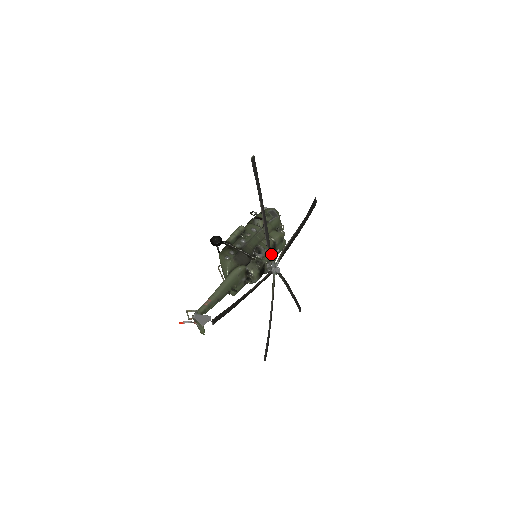
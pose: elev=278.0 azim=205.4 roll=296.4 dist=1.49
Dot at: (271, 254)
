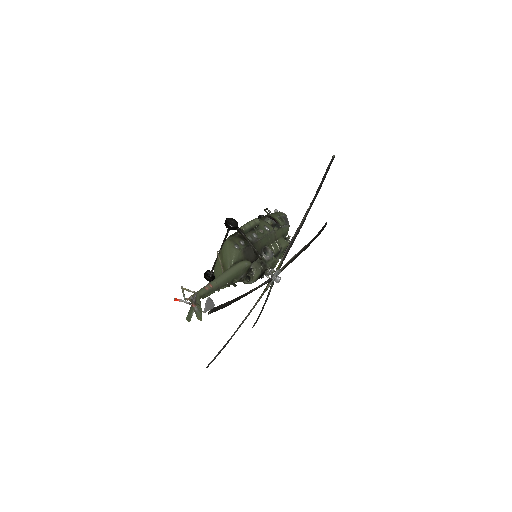
Dot at: occluded
